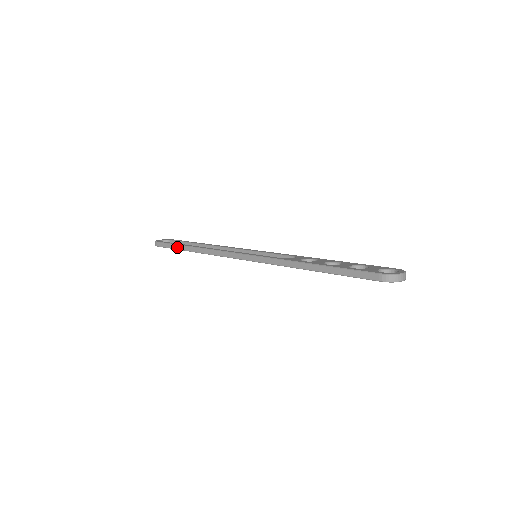
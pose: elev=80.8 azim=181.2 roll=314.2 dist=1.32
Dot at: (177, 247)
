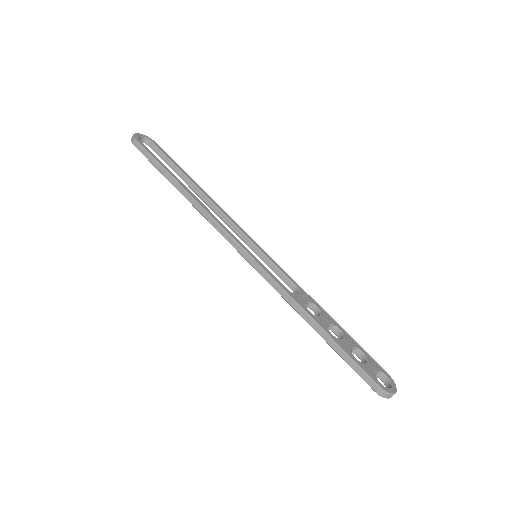
Dot at: (163, 171)
